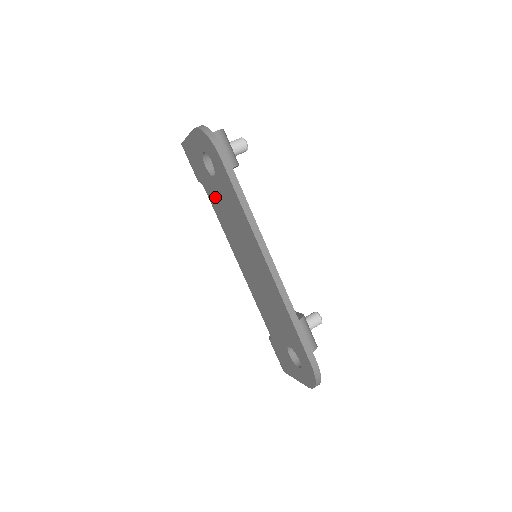
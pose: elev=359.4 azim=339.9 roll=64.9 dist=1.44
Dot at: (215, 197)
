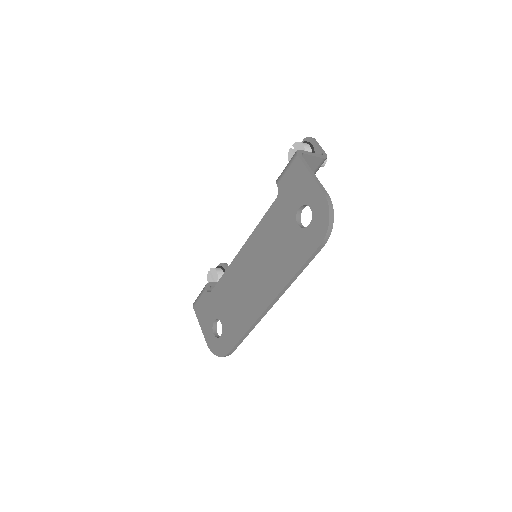
Dot at: (280, 220)
